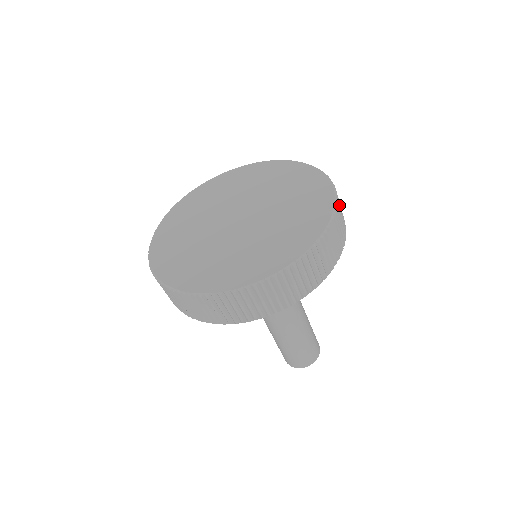
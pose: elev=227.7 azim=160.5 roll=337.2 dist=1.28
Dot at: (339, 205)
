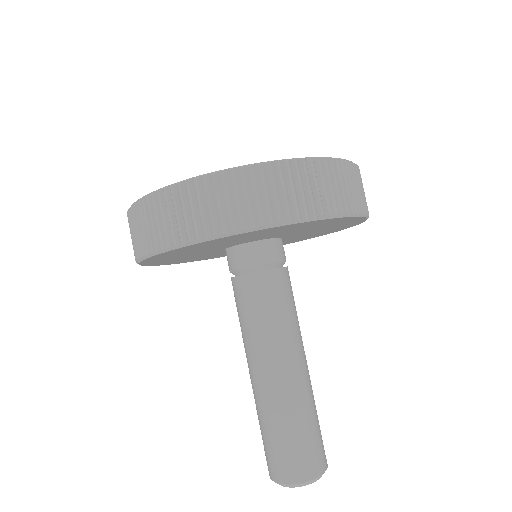
Dot at: (338, 173)
